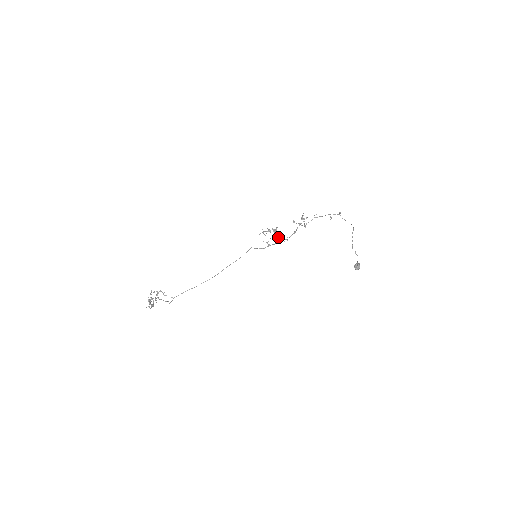
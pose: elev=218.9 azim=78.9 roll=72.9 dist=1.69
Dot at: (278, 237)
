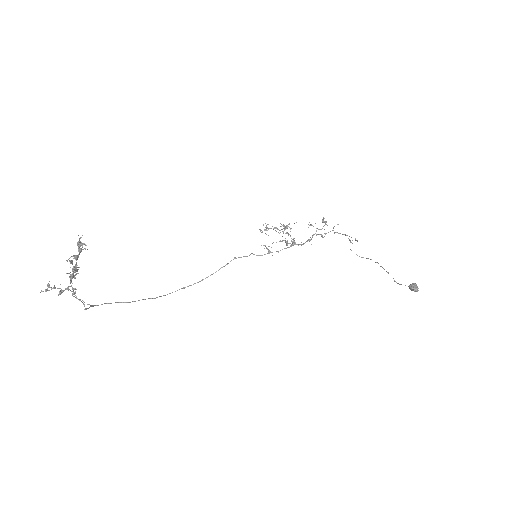
Dot at: occluded
